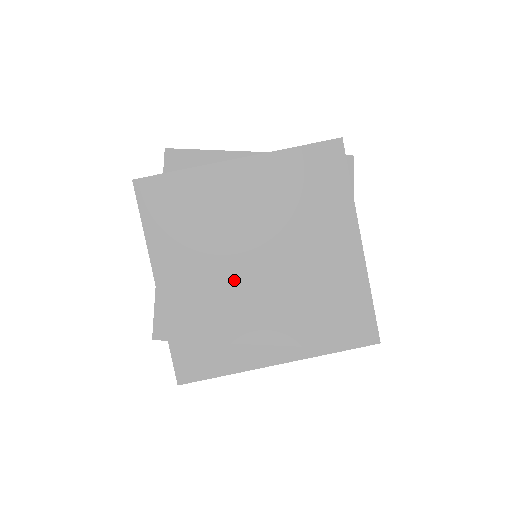
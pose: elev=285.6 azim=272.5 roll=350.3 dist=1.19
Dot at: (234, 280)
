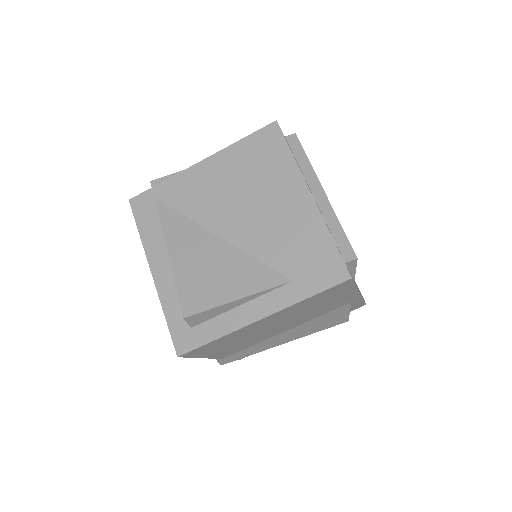
Dot at: (268, 336)
